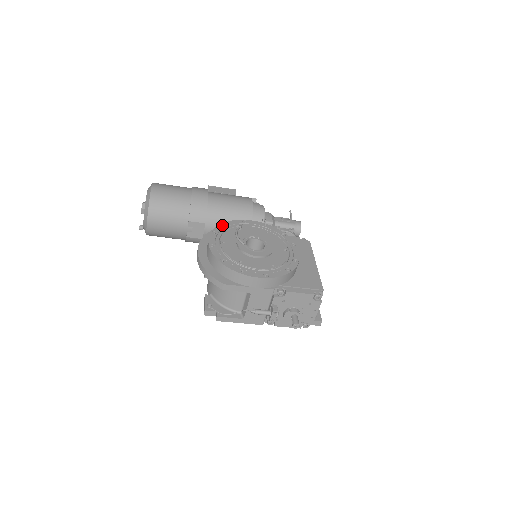
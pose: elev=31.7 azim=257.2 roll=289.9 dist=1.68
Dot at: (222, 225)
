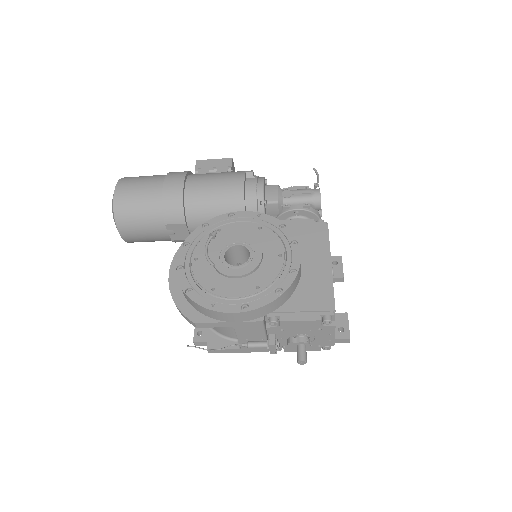
Dot at: (199, 229)
